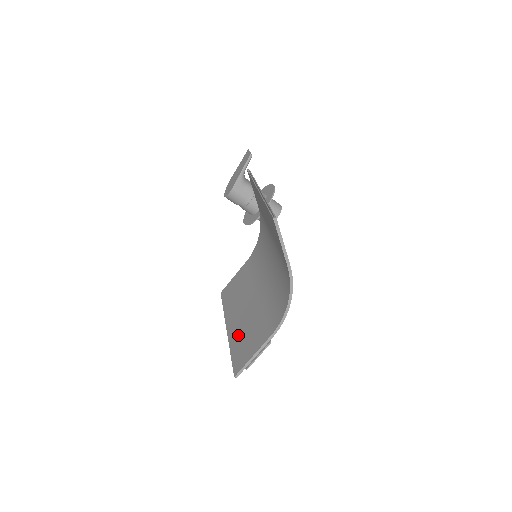
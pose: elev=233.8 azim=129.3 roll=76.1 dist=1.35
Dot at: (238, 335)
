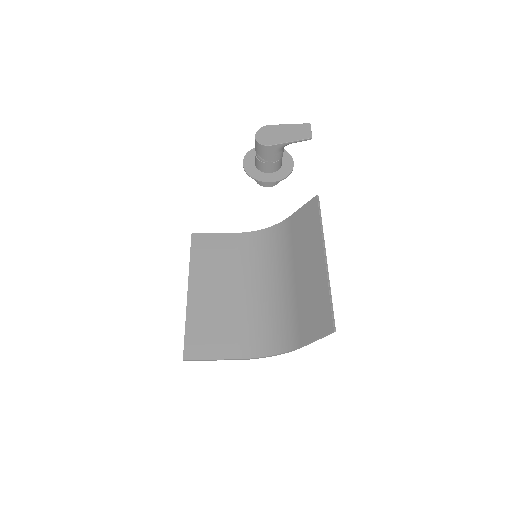
Dot at: (201, 317)
